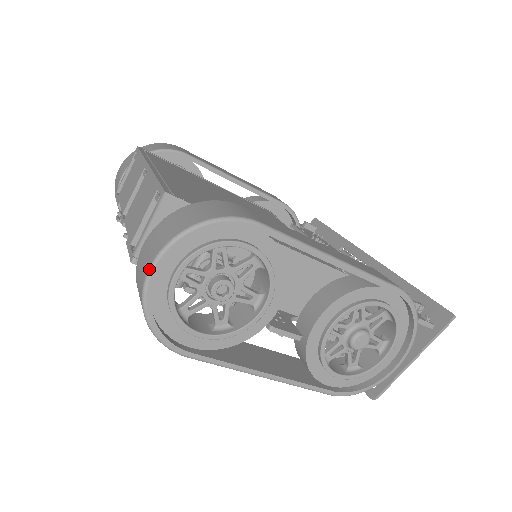
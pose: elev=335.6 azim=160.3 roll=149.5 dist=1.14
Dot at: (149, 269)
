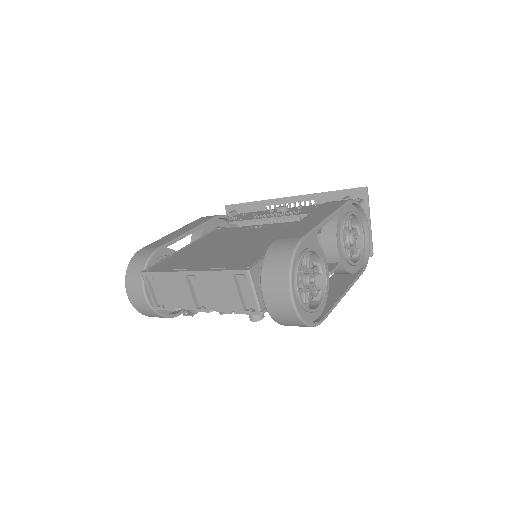
Dot at: (293, 303)
